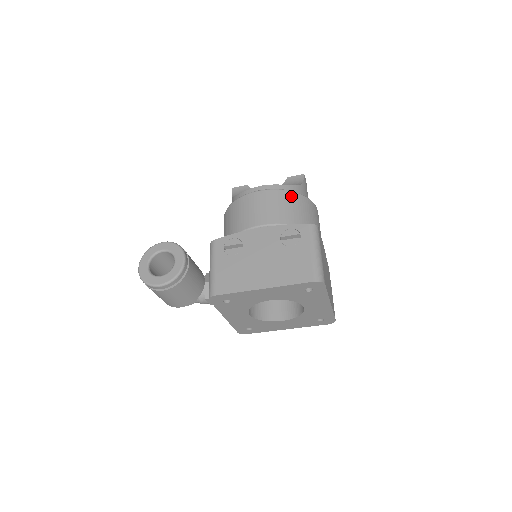
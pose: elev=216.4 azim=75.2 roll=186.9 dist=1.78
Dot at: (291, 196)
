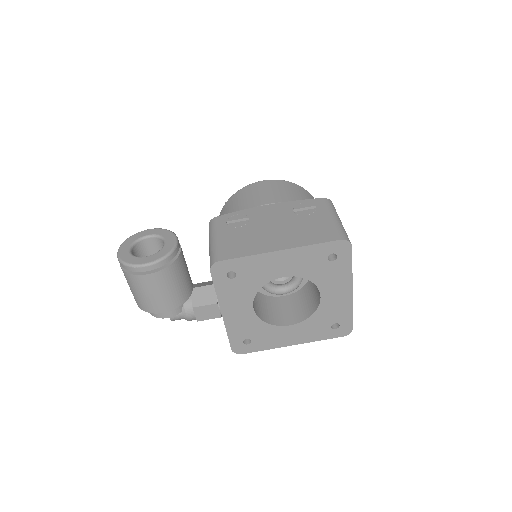
Dot at: (297, 187)
